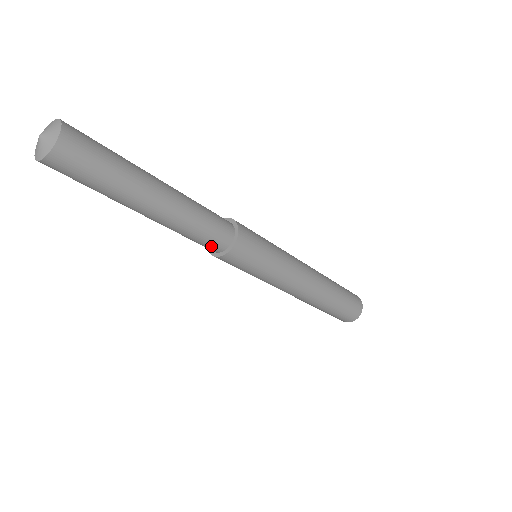
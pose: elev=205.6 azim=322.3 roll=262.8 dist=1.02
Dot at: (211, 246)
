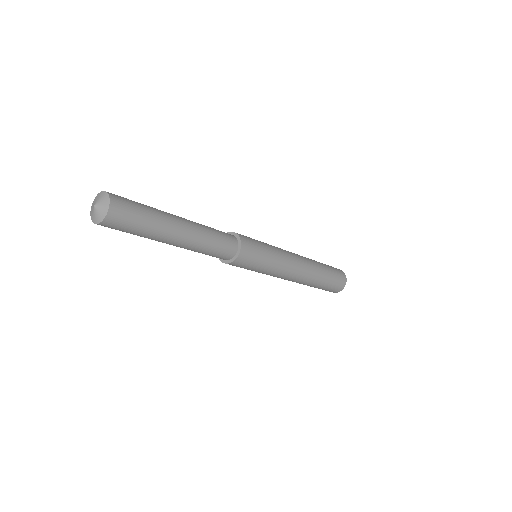
Dot at: occluded
